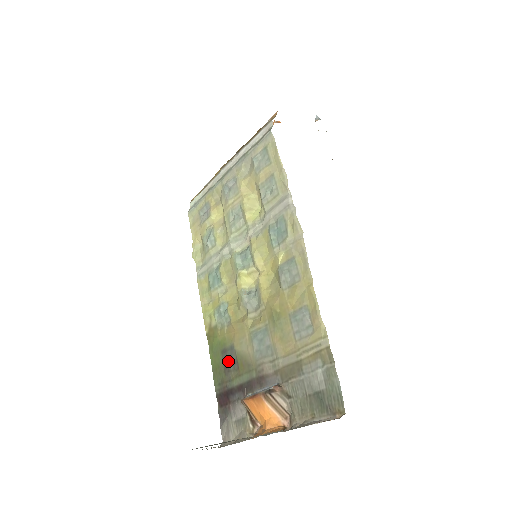
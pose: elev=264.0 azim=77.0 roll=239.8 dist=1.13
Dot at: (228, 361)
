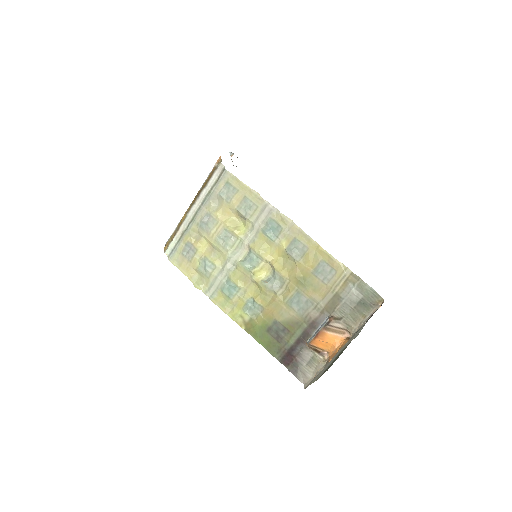
Dot at: (277, 333)
